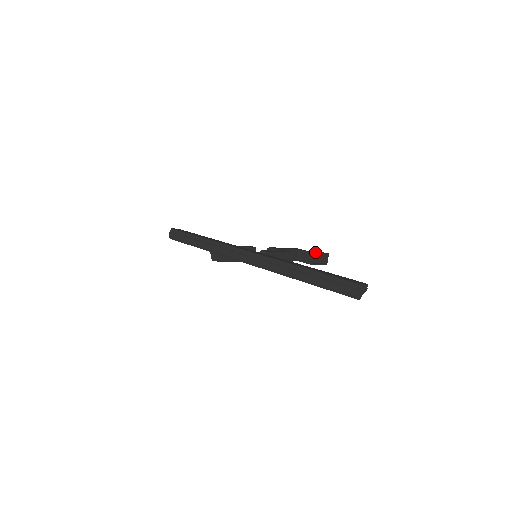
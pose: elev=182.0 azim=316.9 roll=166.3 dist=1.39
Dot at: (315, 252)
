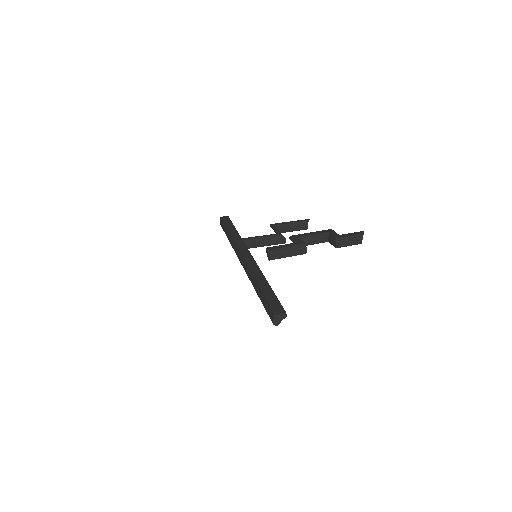
Dot at: (343, 235)
